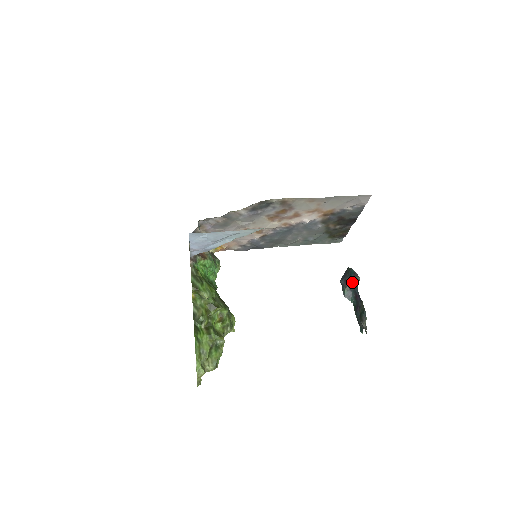
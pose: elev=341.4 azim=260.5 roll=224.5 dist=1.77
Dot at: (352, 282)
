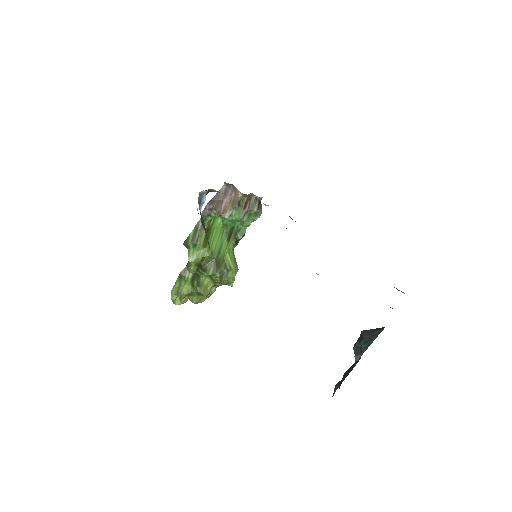
Dot at: occluded
